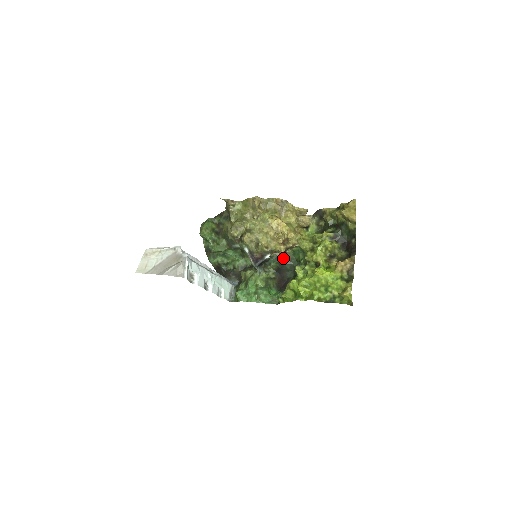
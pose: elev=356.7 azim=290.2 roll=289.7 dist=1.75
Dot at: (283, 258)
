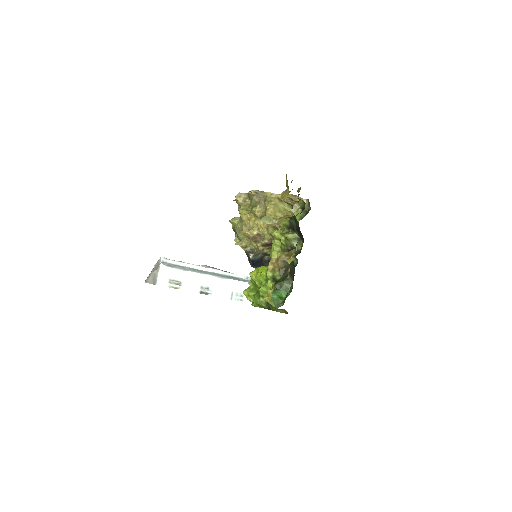
Dot at: occluded
